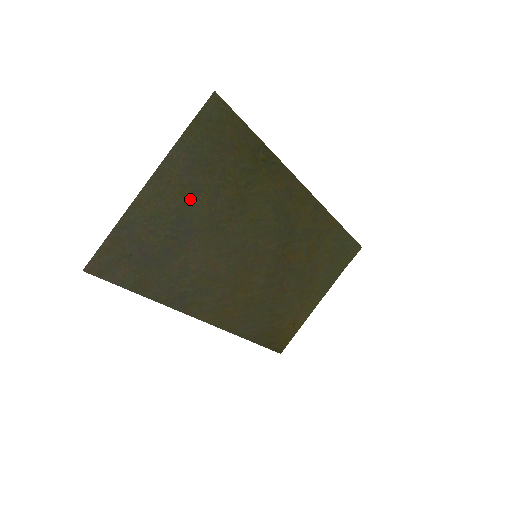
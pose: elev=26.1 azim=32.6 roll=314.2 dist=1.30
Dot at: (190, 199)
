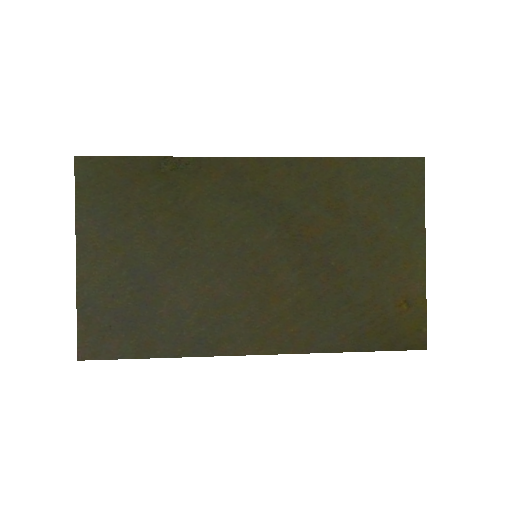
Dot at: (127, 248)
